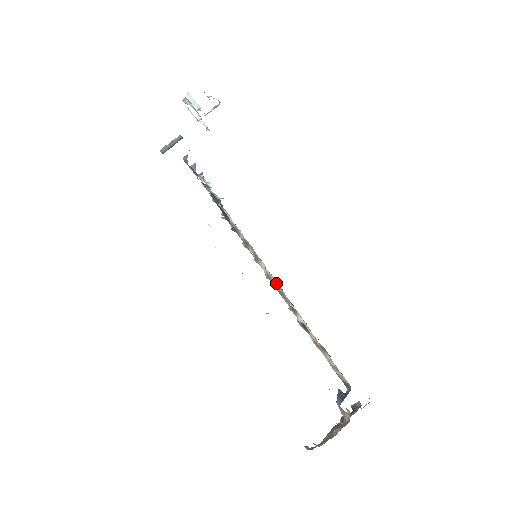
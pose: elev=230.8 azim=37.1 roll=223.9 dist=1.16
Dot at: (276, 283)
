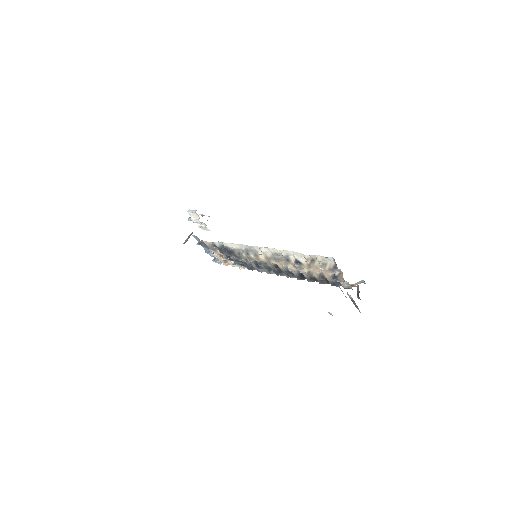
Dot at: (271, 255)
